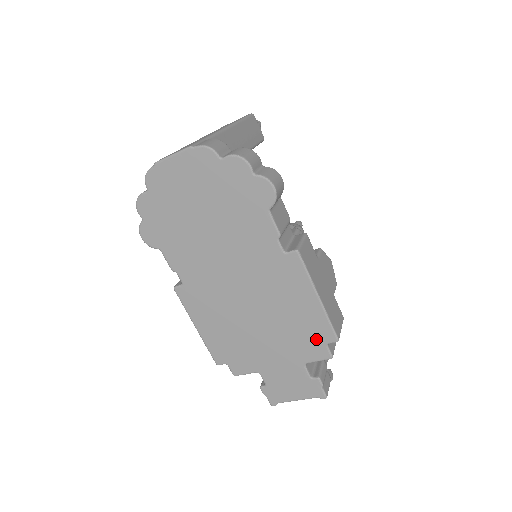
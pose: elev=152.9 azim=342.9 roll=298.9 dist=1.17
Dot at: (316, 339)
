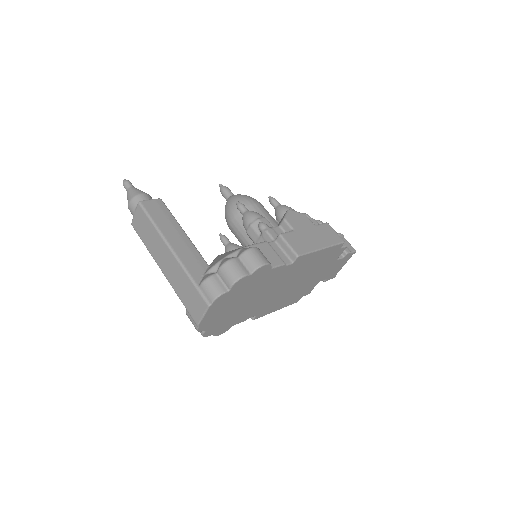
Dot at: (335, 253)
